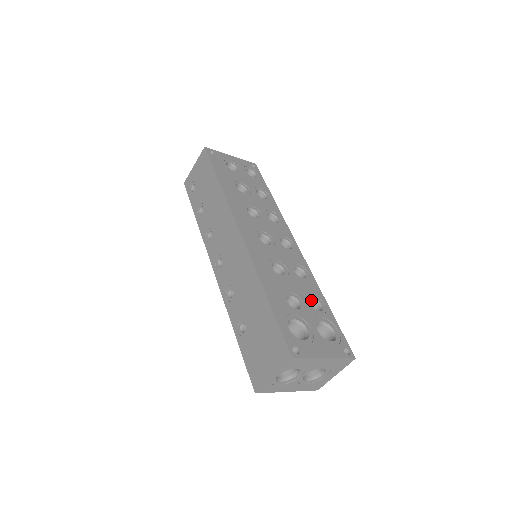
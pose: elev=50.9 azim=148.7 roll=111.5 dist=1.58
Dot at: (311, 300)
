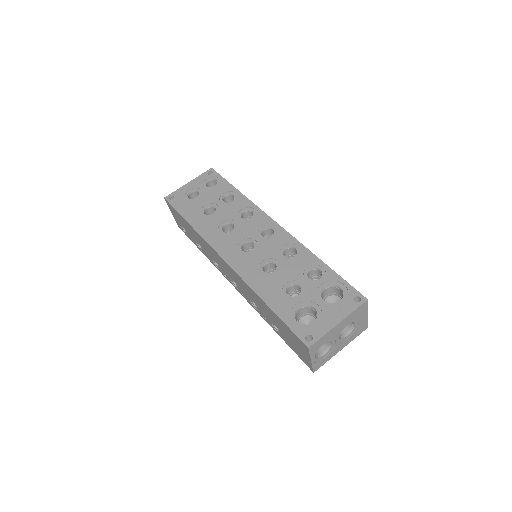
Dot at: (310, 272)
